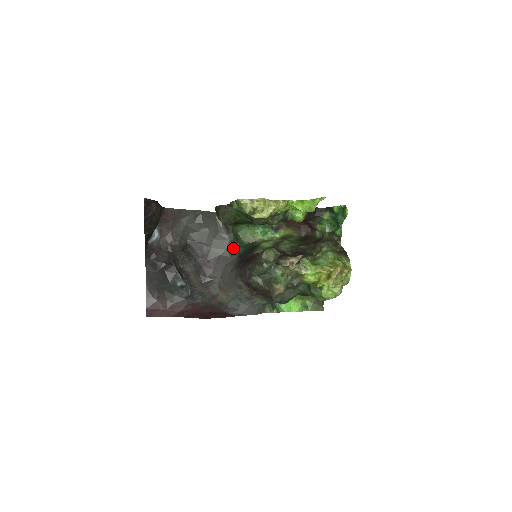
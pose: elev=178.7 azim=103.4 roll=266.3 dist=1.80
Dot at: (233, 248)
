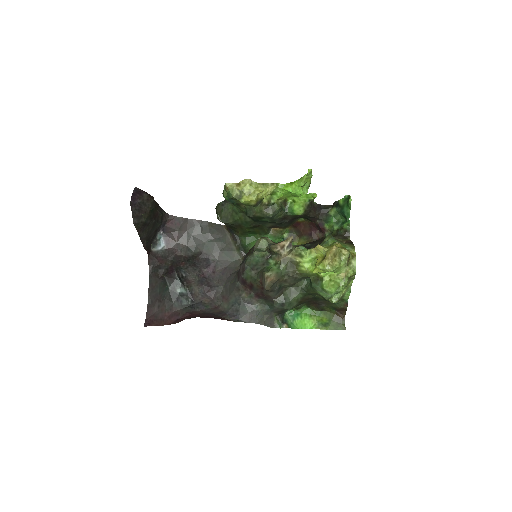
Dot at: (241, 259)
